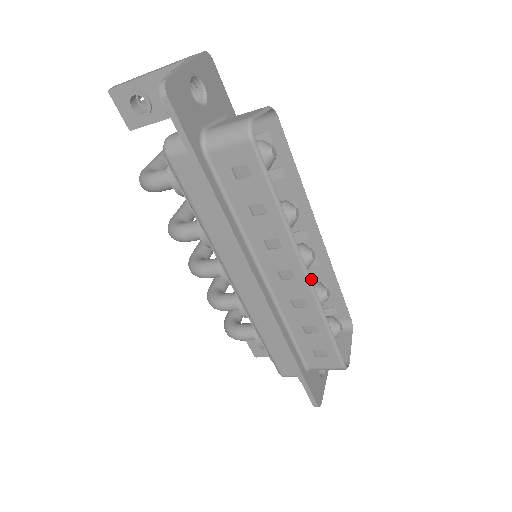
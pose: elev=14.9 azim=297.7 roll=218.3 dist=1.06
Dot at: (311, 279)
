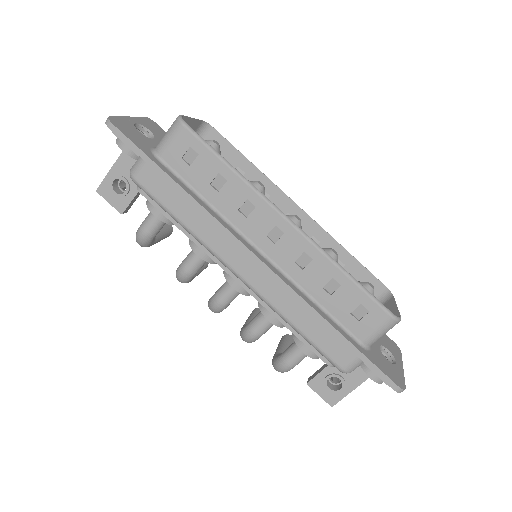
Dot at: occluded
